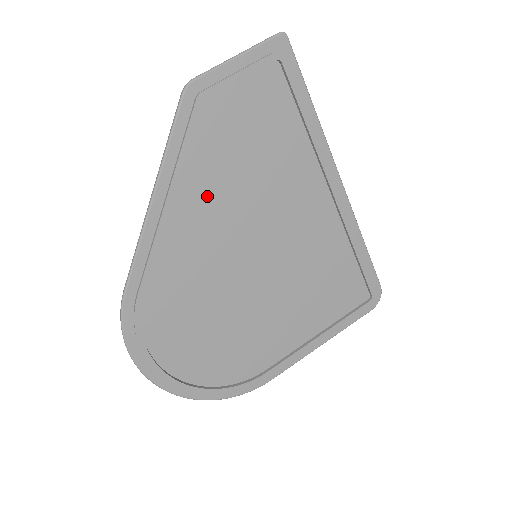
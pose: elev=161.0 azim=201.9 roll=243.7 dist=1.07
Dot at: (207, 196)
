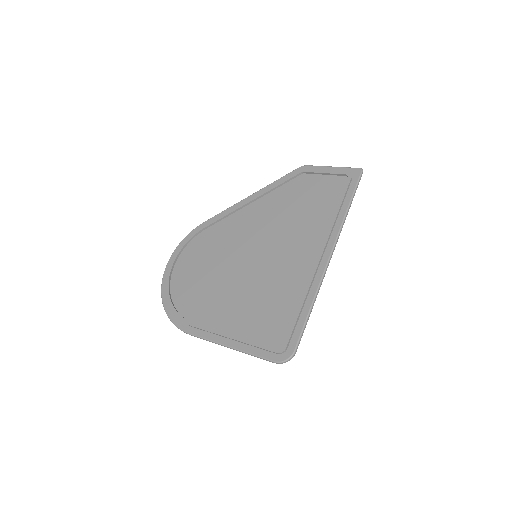
Dot at: (267, 210)
